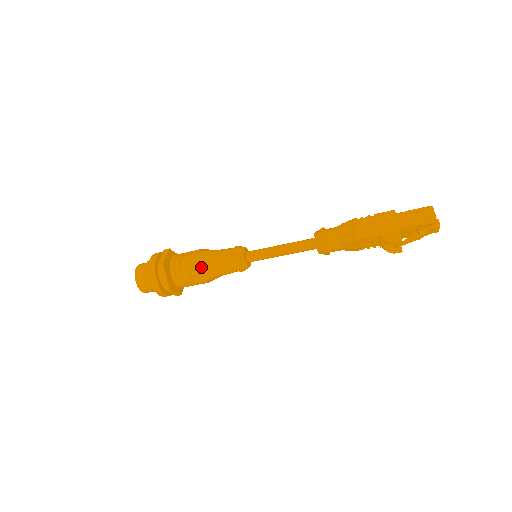
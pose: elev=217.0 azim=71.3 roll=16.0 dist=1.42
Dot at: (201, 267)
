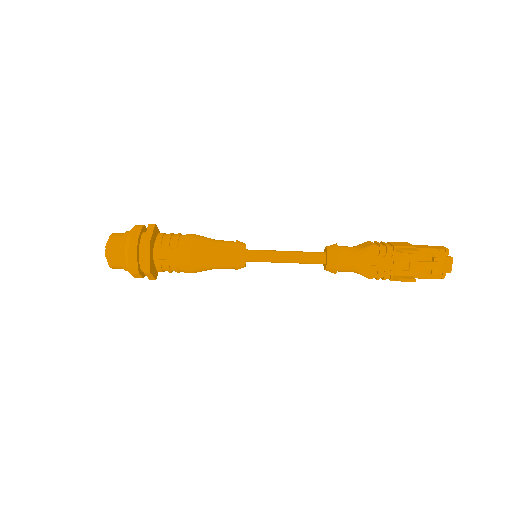
Dot at: (196, 238)
